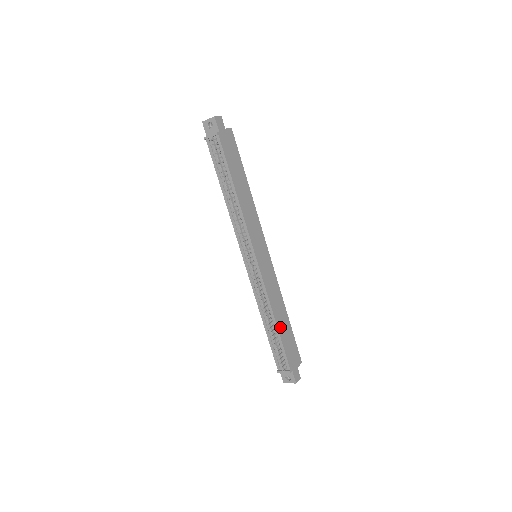
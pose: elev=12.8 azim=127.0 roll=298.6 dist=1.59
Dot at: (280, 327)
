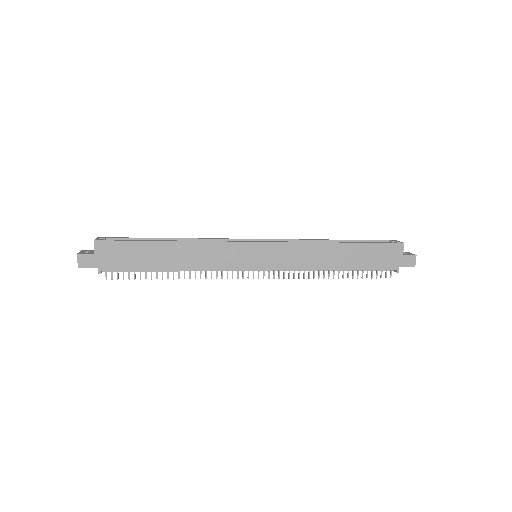
Dot at: (346, 265)
